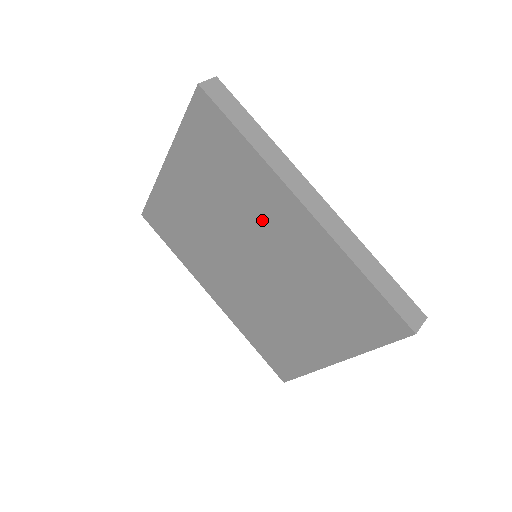
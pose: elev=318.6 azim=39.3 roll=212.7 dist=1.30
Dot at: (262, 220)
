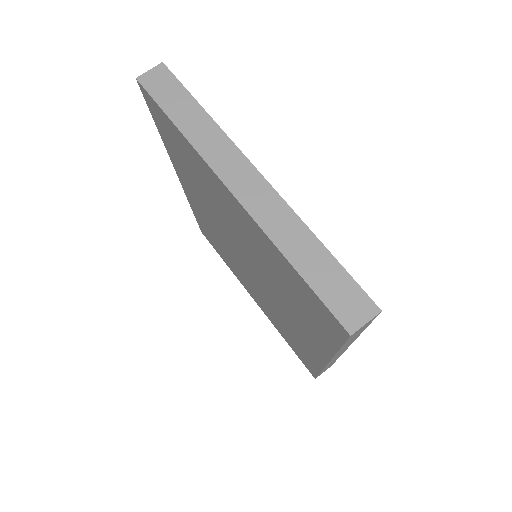
Dot at: (287, 310)
